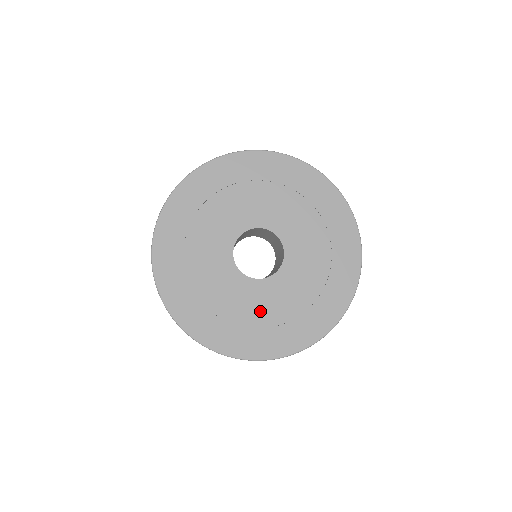
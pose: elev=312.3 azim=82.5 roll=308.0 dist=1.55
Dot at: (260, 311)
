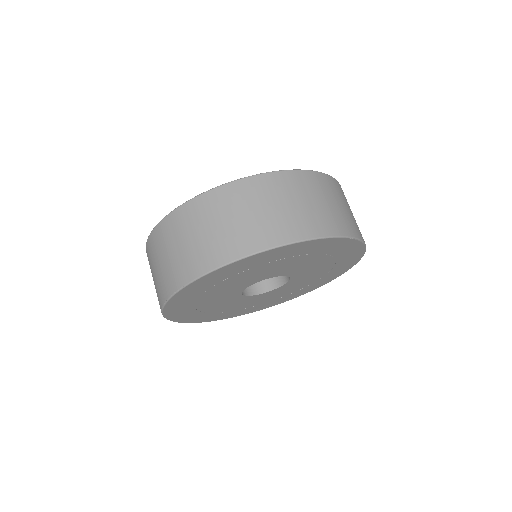
Dot at: (260, 301)
